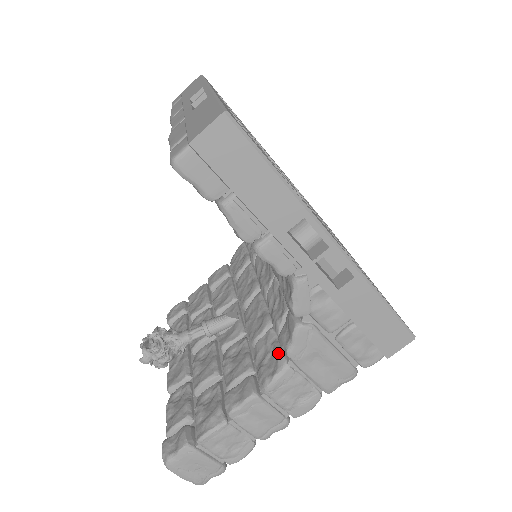
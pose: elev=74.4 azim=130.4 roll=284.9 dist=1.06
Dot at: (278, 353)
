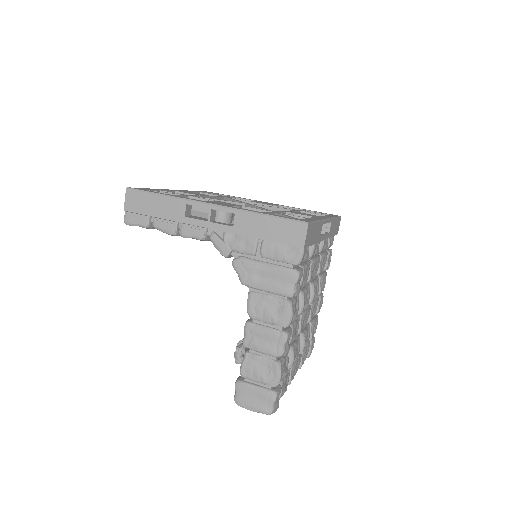
Dot at: occluded
